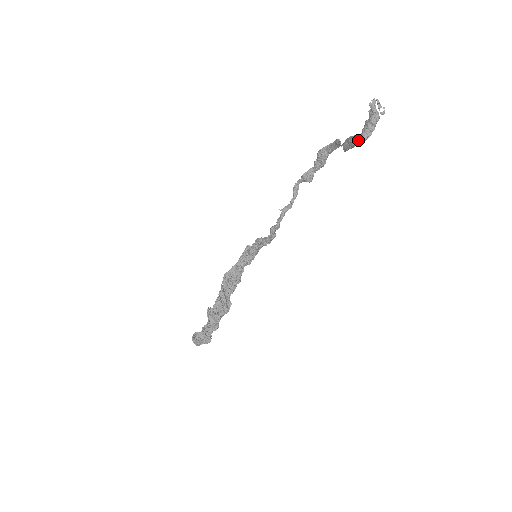
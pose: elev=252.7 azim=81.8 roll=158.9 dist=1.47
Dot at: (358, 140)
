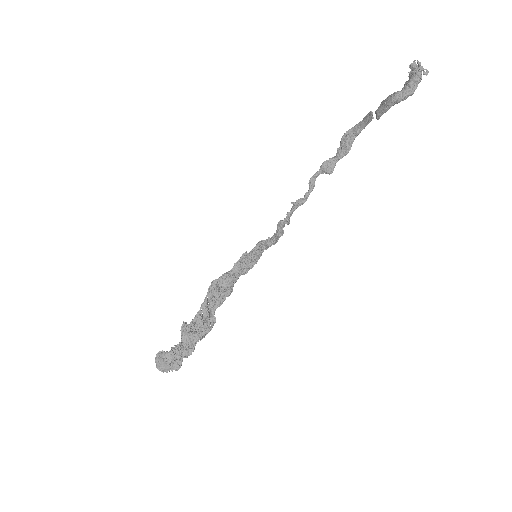
Dot at: (398, 95)
